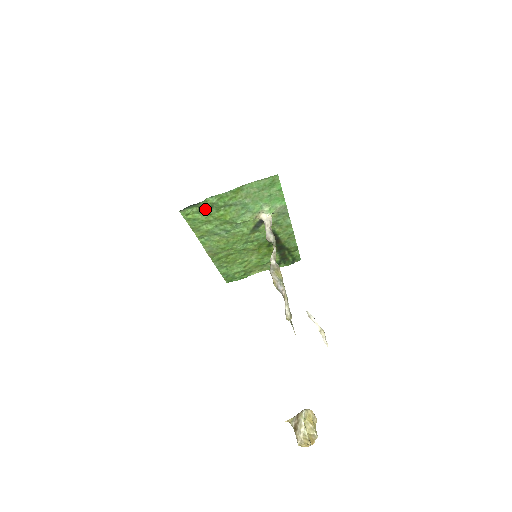
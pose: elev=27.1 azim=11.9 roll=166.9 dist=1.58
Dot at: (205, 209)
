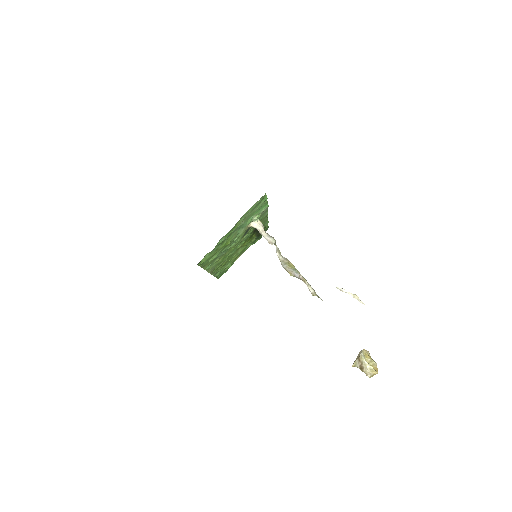
Dot at: (214, 249)
